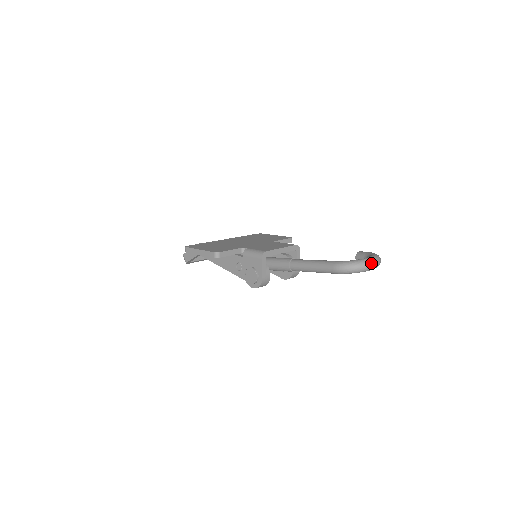
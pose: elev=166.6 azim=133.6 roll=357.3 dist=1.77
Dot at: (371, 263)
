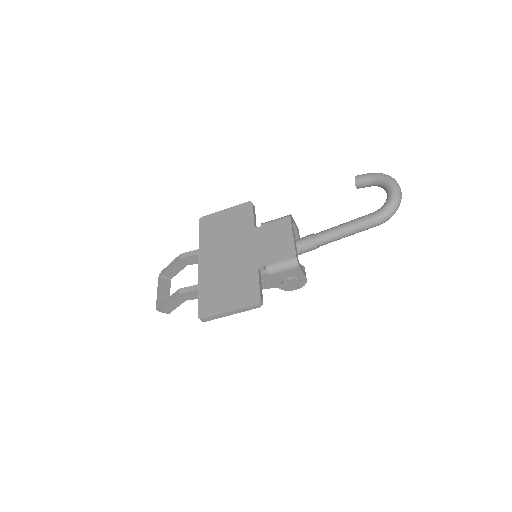
Dot at: (401, 193)
